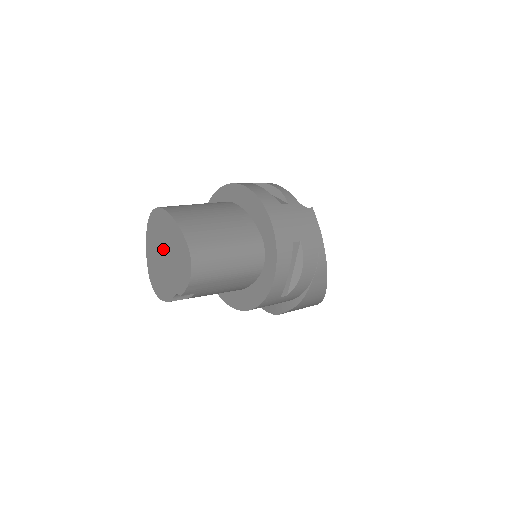
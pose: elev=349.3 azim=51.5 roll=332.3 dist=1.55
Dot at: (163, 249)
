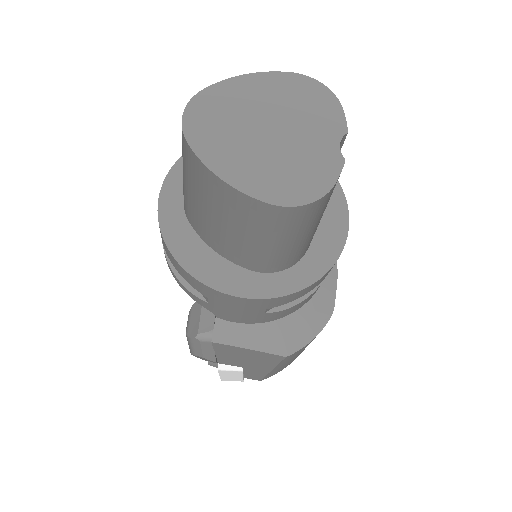
Dot at: (257, 127)
